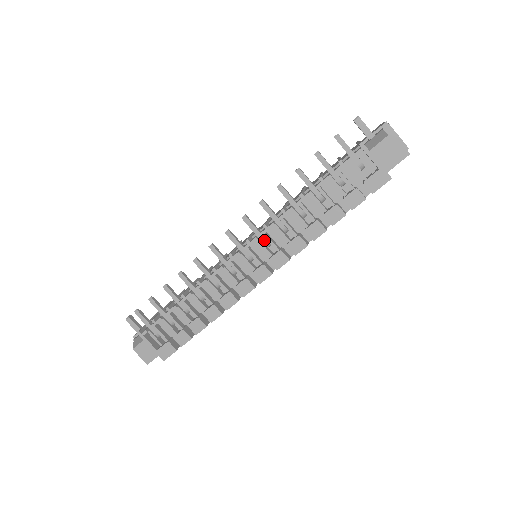
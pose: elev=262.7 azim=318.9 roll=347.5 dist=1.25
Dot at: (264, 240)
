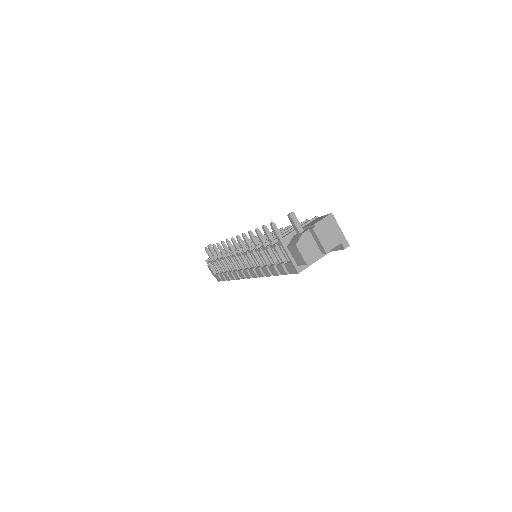
Dot at: (247, 256)
